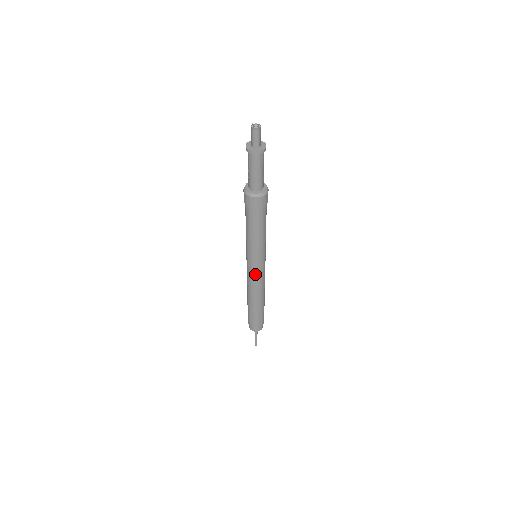
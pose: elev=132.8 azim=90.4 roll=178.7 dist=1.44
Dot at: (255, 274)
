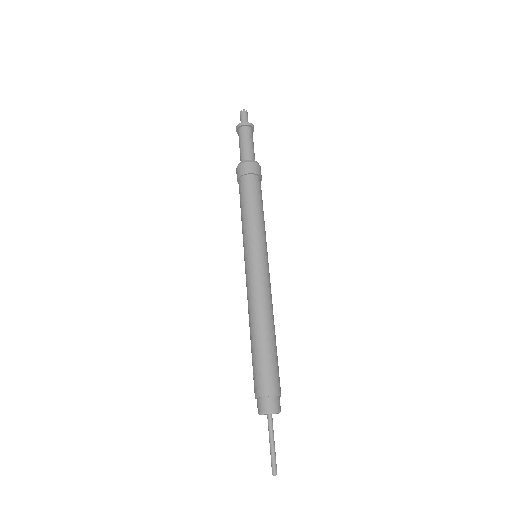
Dot at: (258, 272)
